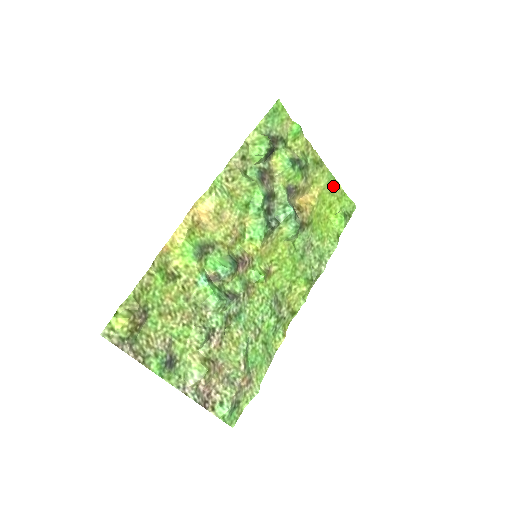
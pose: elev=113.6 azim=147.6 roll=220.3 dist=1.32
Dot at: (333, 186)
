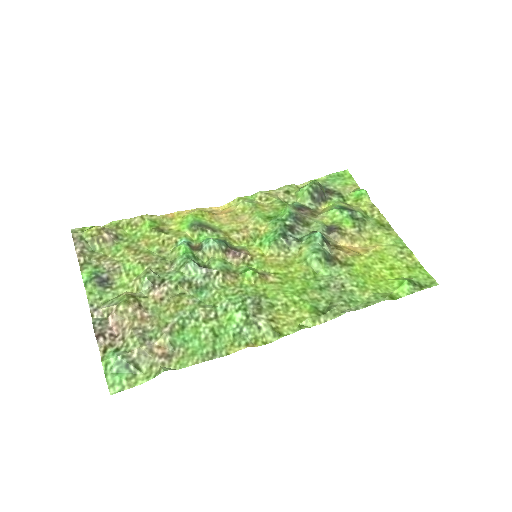
Dot at: (402, 252)
